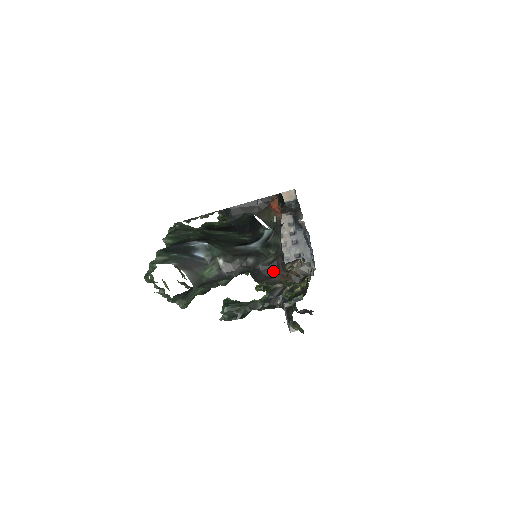
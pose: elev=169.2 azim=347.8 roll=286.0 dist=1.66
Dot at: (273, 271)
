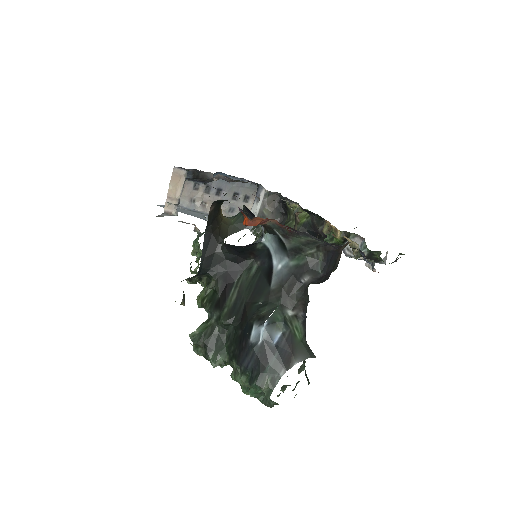
Dot at: (333, 260)
